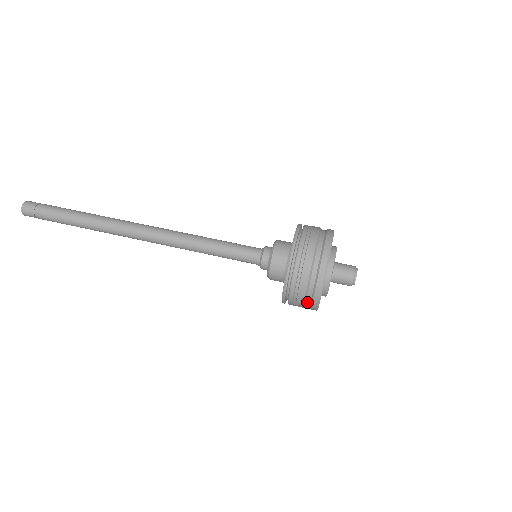
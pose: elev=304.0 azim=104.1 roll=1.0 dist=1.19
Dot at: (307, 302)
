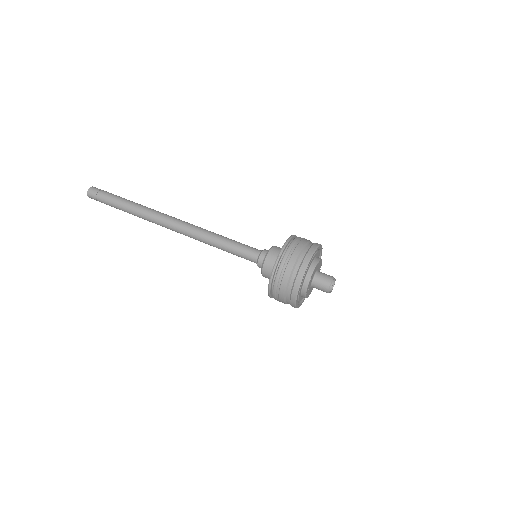
Dot at: (288, 291)
